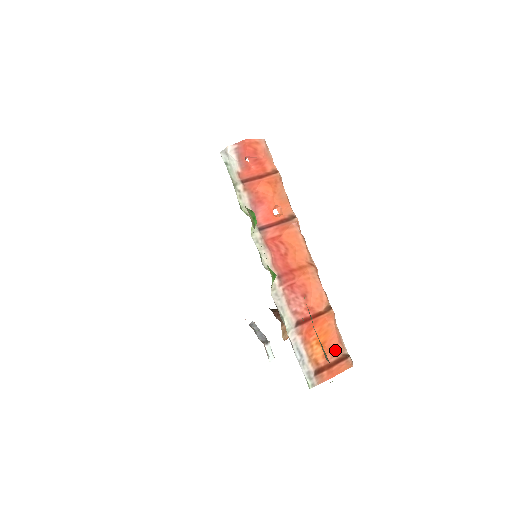
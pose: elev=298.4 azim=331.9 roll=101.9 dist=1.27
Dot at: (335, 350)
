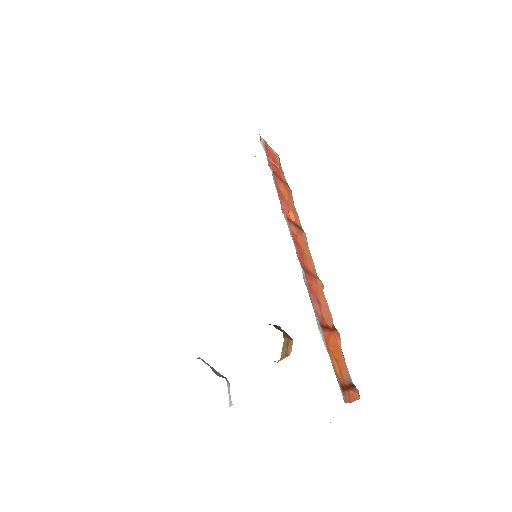
Dot at: (345, 374)
